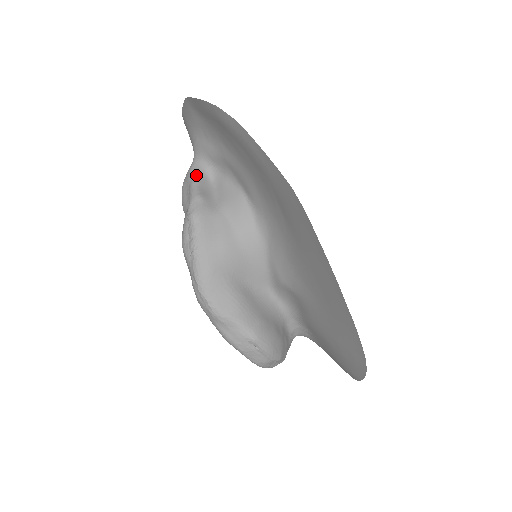
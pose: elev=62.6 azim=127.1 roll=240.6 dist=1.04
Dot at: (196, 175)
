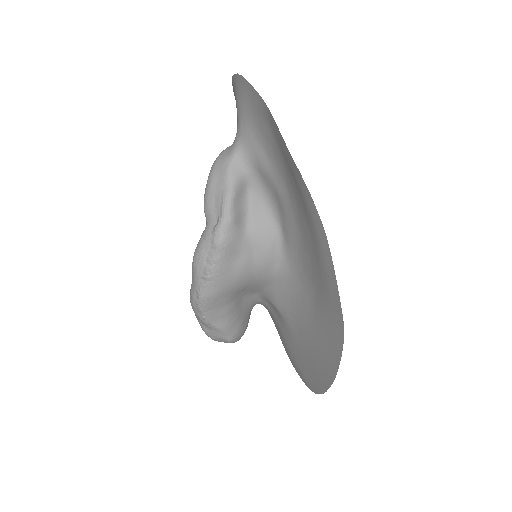
Dot at: (235, 182)
